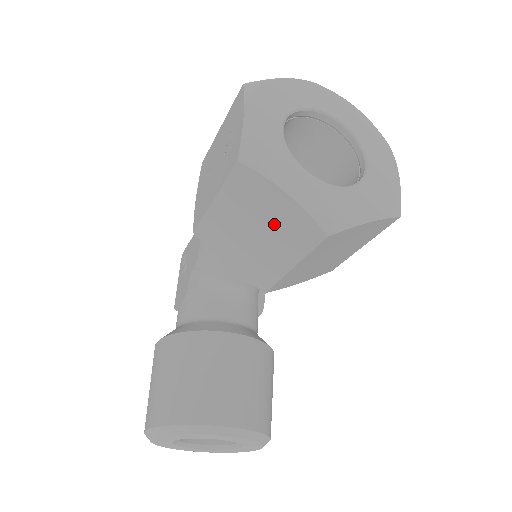
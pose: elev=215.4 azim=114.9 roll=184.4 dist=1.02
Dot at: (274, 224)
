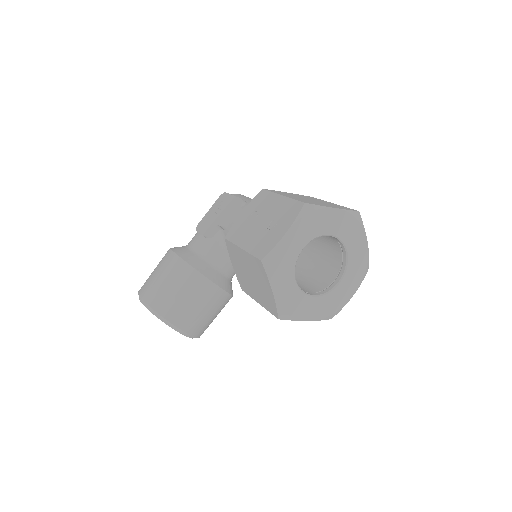
Dot at: (261, 288)
